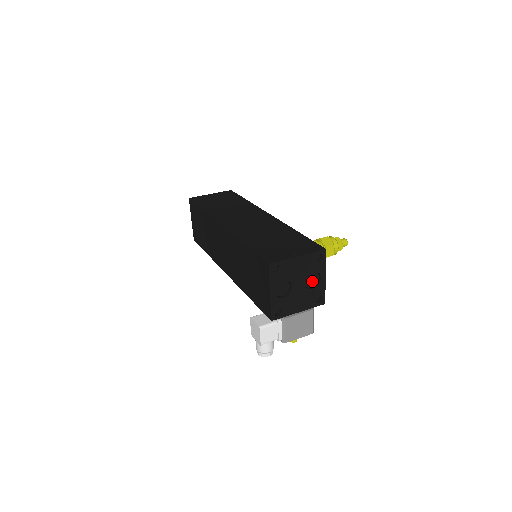
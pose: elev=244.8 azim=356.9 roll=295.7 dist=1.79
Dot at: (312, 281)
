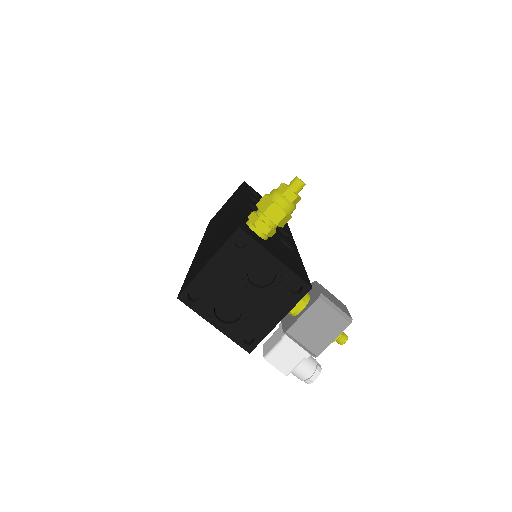
Dot at: (266, 273)
